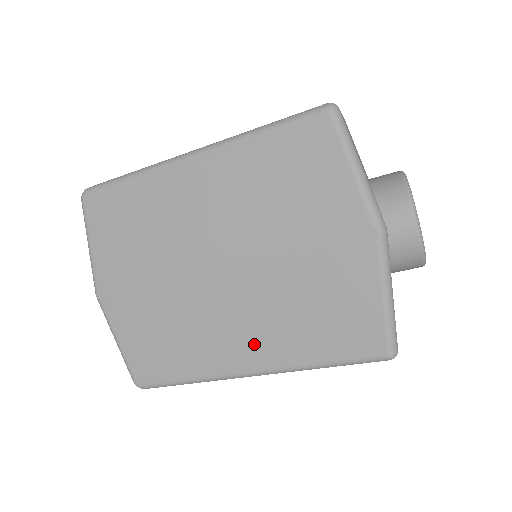
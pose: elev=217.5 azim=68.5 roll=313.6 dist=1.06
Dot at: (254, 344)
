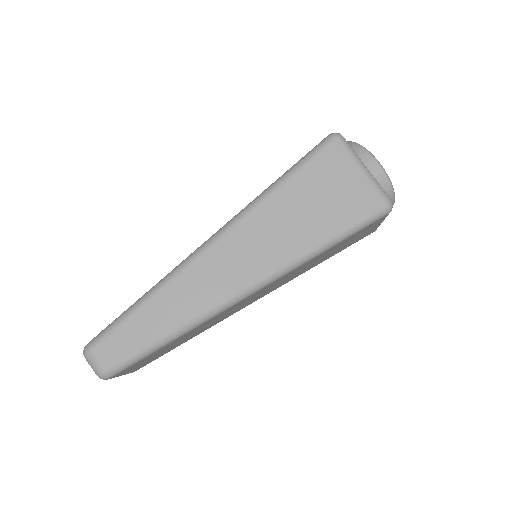
Dot at: occluded
